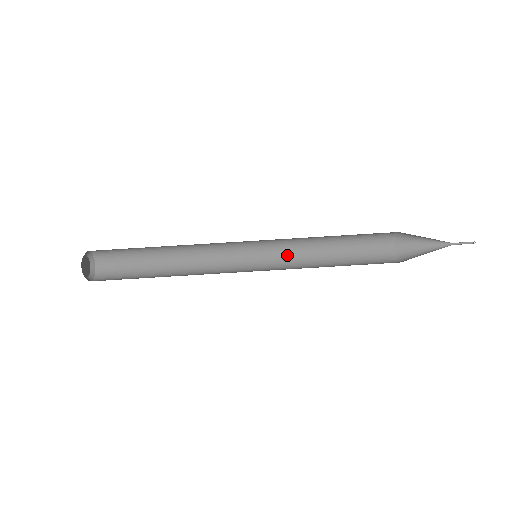
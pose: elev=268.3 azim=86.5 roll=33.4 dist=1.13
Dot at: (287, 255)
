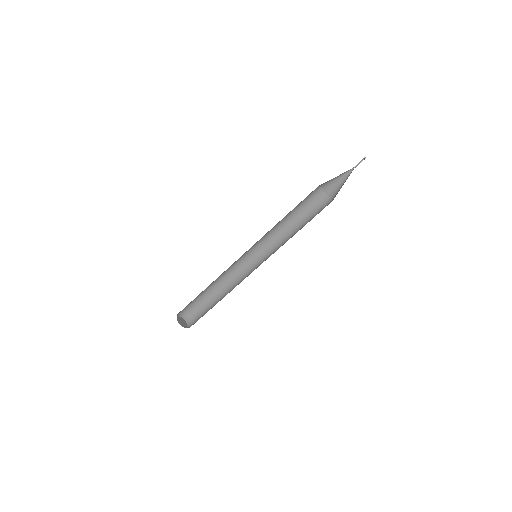
Dot at: (271, 240)
